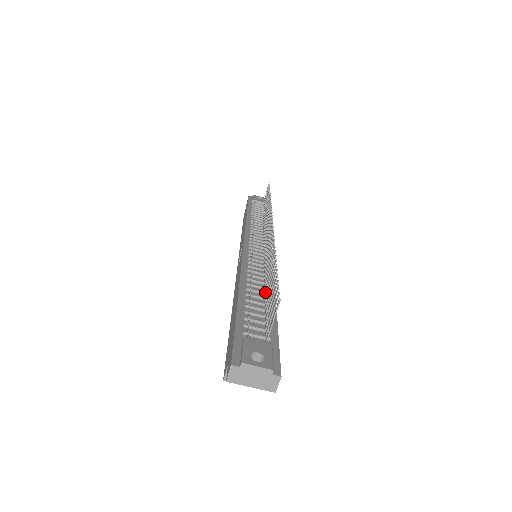
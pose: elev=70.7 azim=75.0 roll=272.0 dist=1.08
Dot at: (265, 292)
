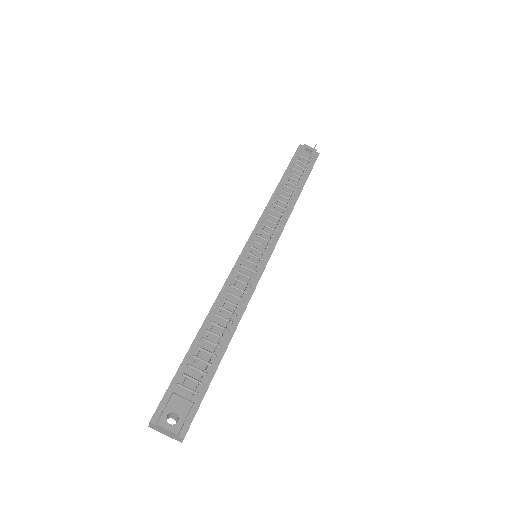
Dot at: occluded
